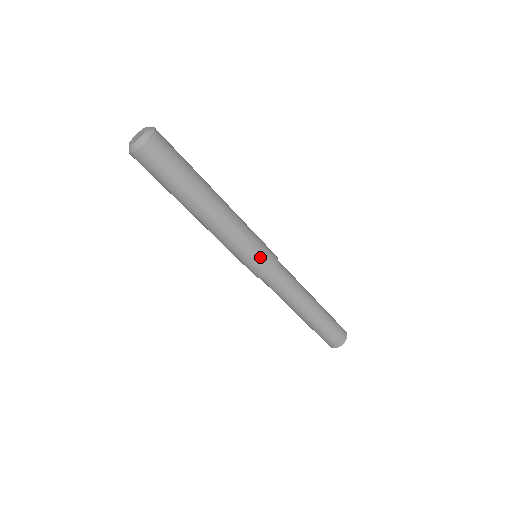
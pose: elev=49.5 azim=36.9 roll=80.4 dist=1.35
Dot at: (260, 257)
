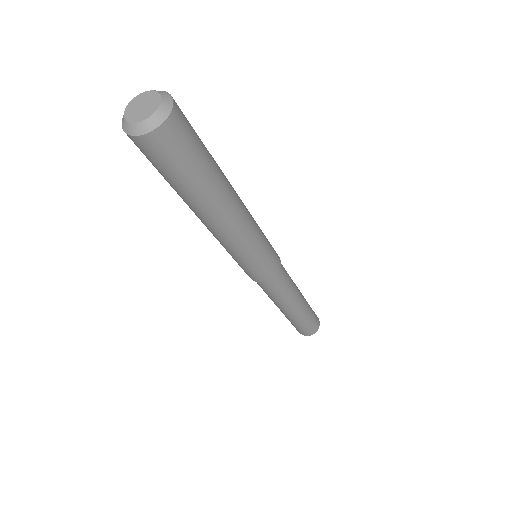
Dot at: (268, 261)
